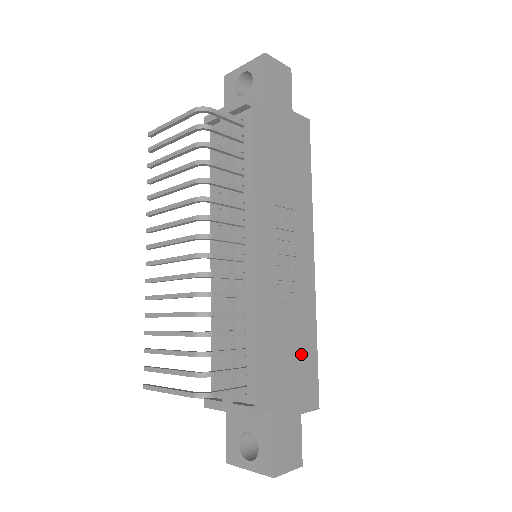
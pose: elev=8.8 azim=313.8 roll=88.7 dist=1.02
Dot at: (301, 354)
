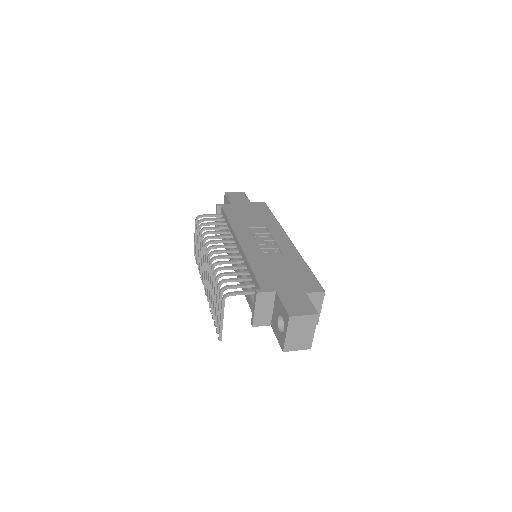
Dot at: (294, 271)
